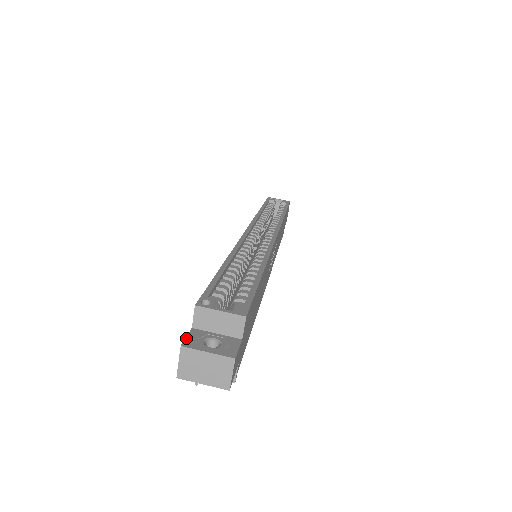
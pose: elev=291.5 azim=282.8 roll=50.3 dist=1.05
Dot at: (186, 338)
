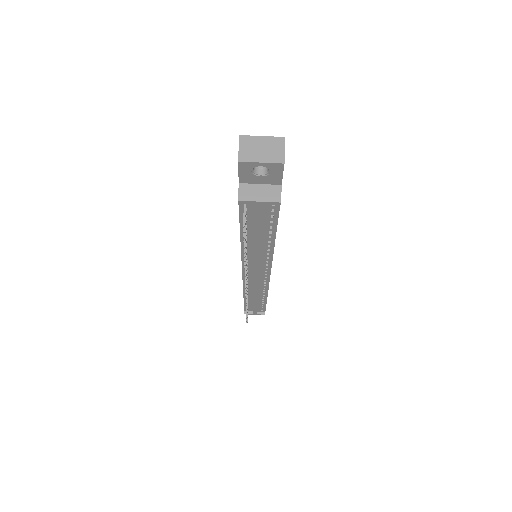
Dot at: occluded
